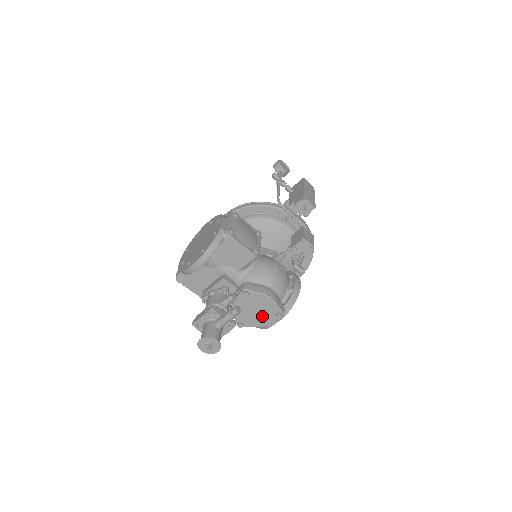
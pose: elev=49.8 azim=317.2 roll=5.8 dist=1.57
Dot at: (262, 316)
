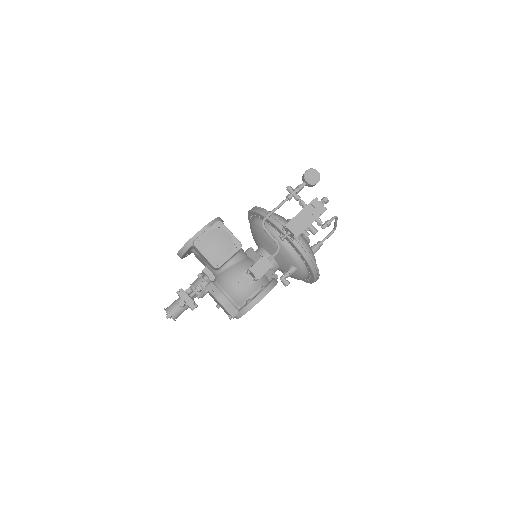
Dot at: (224, 310)
